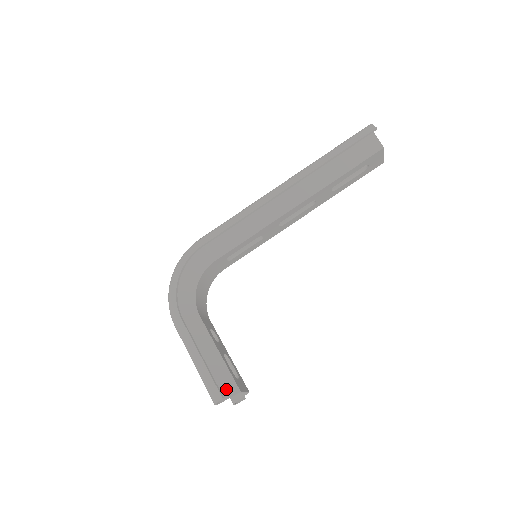
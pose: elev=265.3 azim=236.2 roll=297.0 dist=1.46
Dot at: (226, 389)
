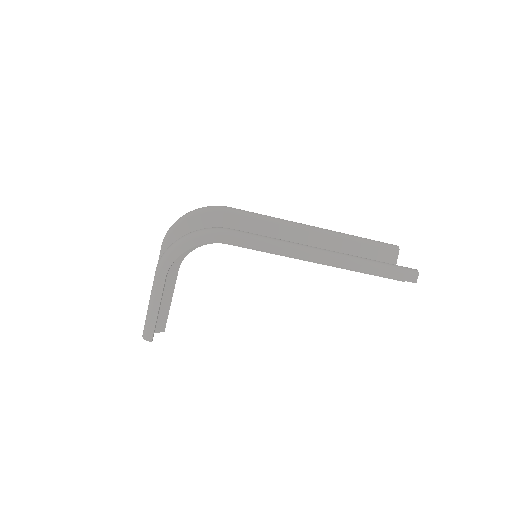
Dot at: (157, 327)
